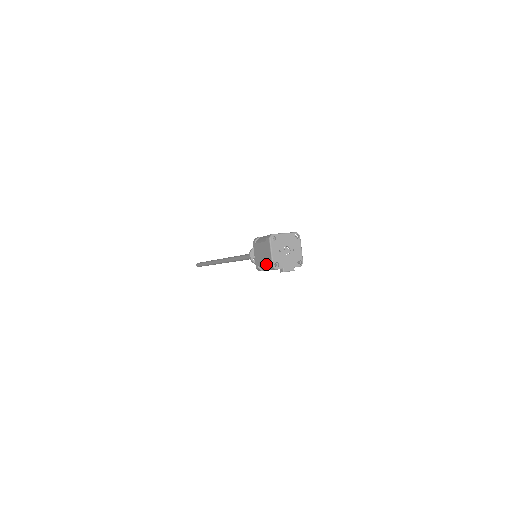
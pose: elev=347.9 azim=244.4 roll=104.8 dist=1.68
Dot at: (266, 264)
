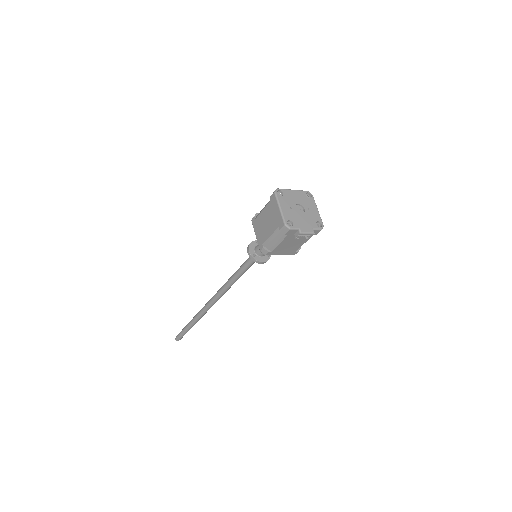
Dot at: (275, 230)
